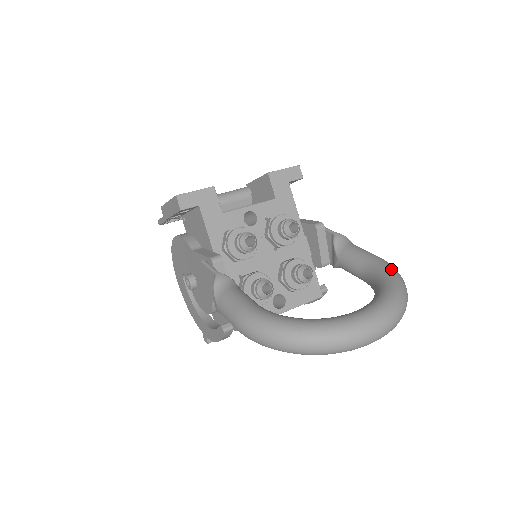
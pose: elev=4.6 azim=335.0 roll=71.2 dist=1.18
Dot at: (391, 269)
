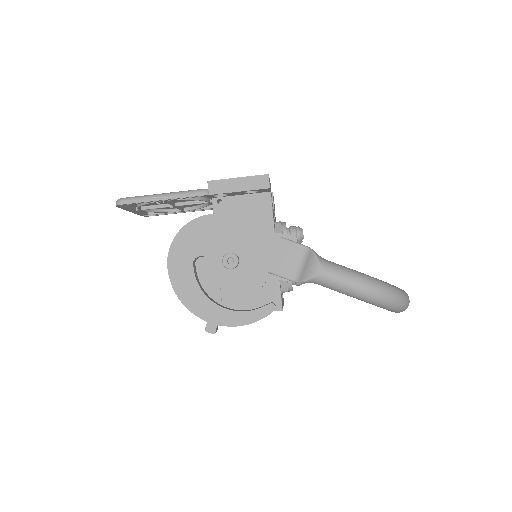
Dot at: occluded
